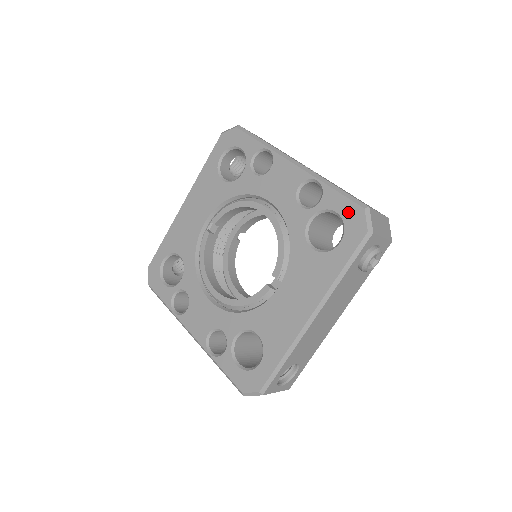
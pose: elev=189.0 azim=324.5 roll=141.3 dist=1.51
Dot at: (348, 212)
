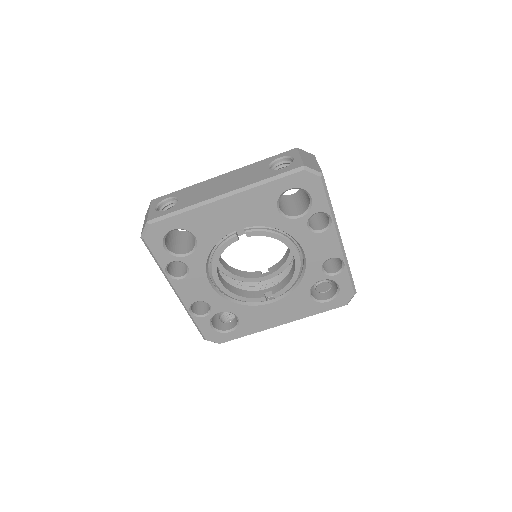
Dot at: (345, 291)
